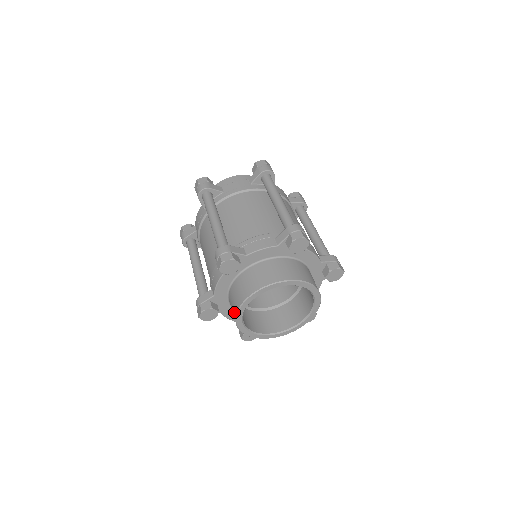
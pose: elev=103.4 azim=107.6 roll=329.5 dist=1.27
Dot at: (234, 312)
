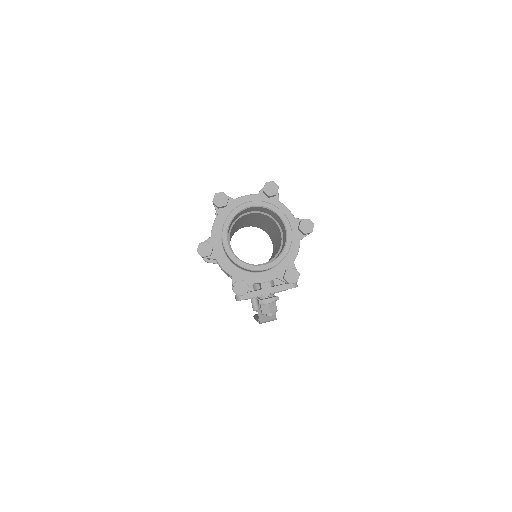
Dot at: (222, 233)
